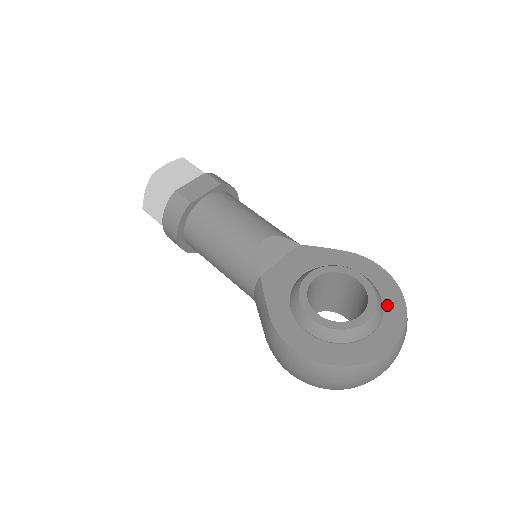
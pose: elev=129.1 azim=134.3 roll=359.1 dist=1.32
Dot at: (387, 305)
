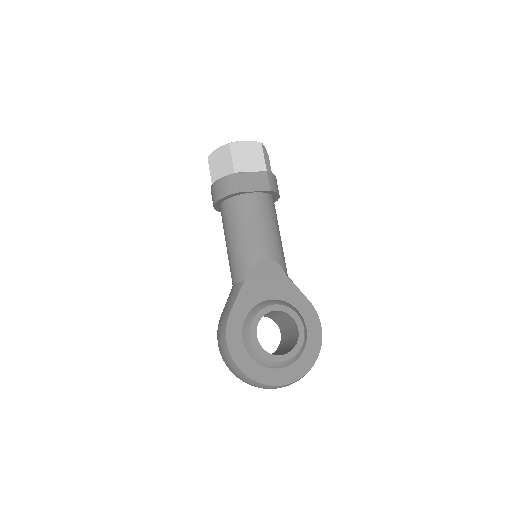
Dot at: (303, 357)
